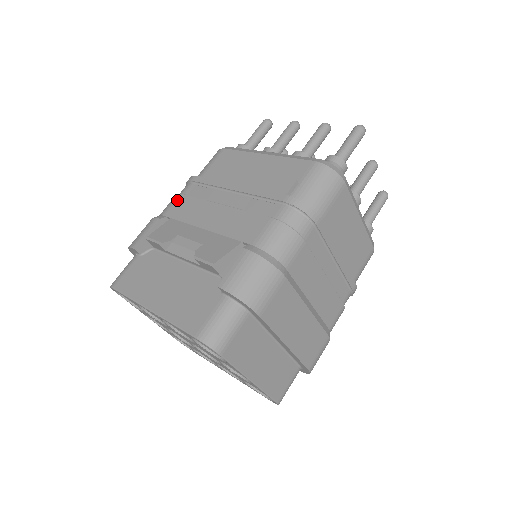
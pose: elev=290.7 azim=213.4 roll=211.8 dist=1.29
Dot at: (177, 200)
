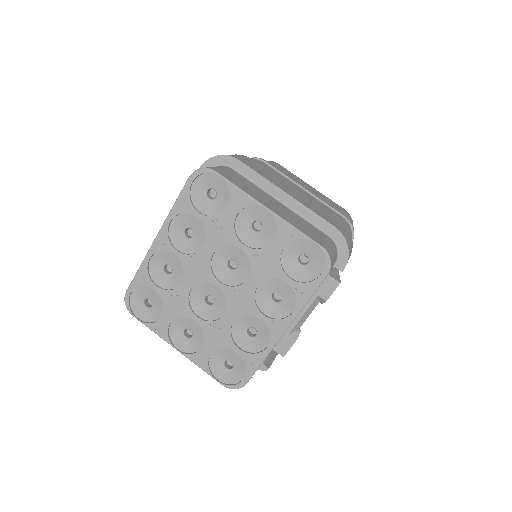
Dot at: occluded
